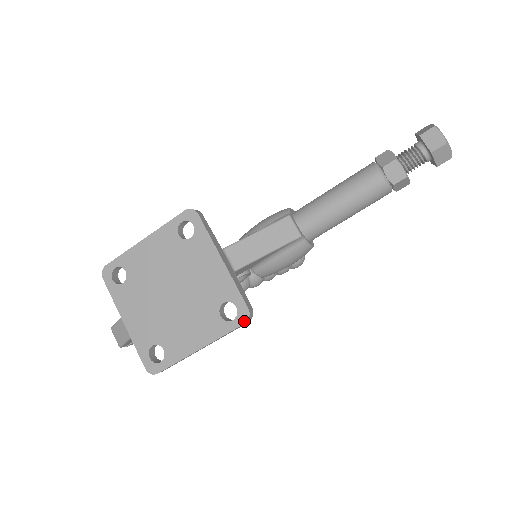
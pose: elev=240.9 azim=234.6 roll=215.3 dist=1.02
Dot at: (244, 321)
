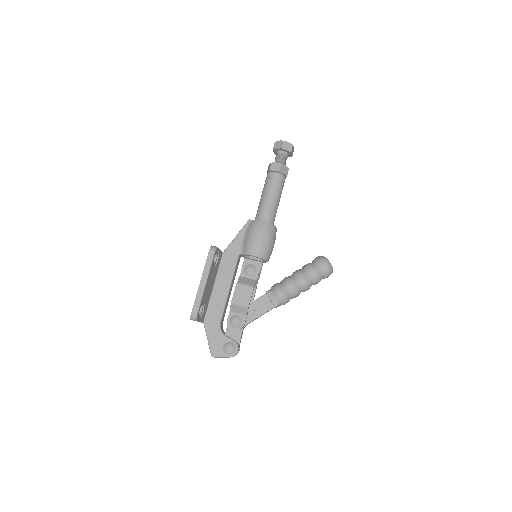
Dot at: (209, 250)
